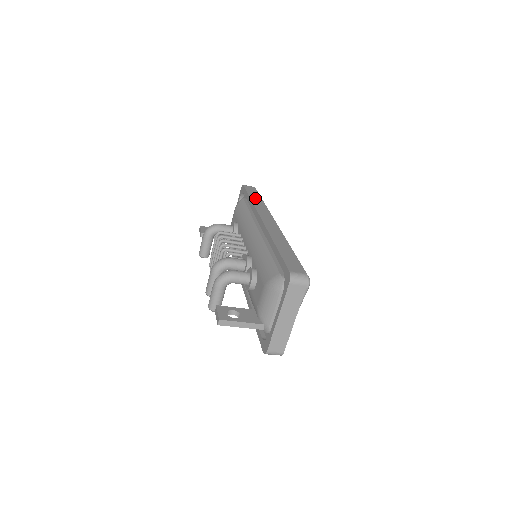
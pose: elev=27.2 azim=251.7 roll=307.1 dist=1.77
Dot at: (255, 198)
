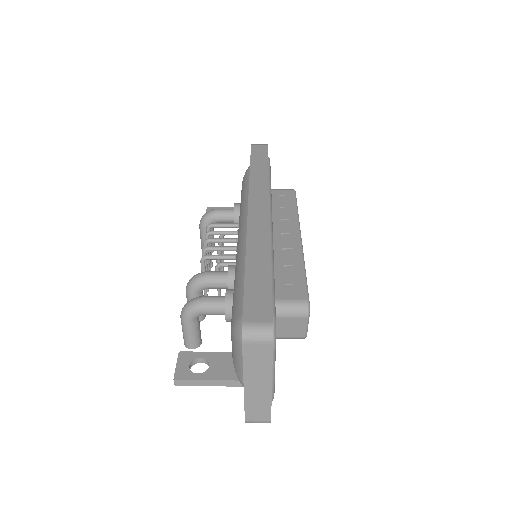
Dot at: (257, 167)
